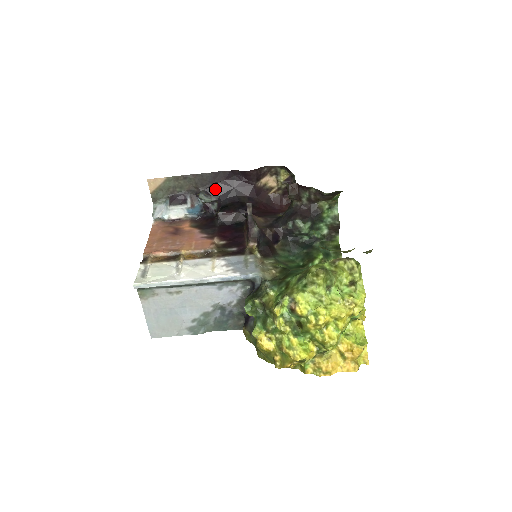
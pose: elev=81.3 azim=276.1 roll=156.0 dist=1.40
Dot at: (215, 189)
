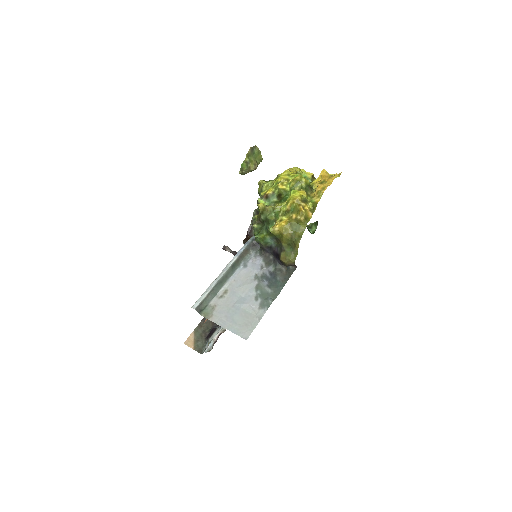
Dot at: occluded
